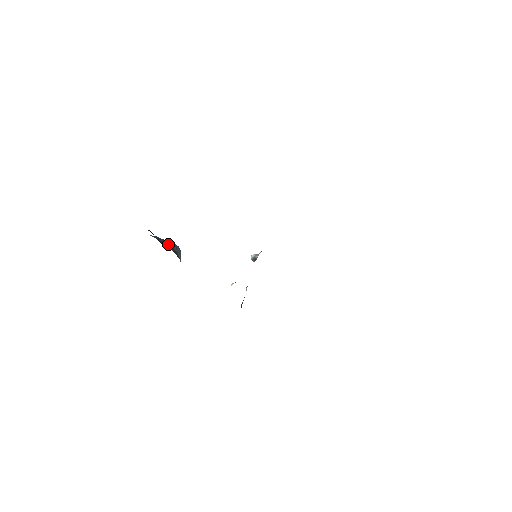
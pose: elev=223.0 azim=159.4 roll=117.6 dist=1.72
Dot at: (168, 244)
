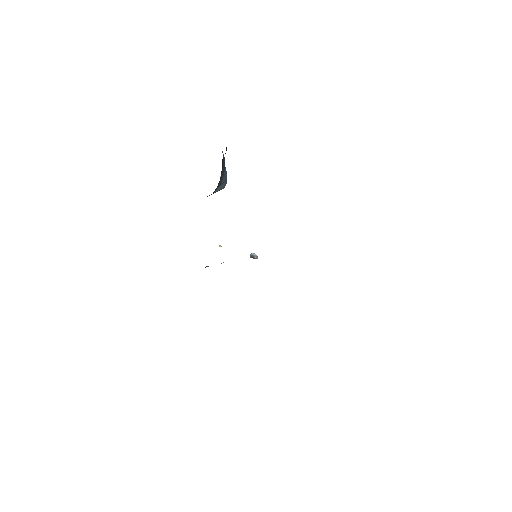
Dot at: (224, 172)
